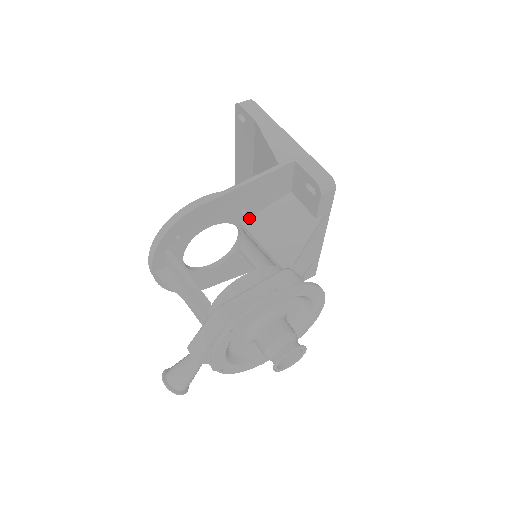
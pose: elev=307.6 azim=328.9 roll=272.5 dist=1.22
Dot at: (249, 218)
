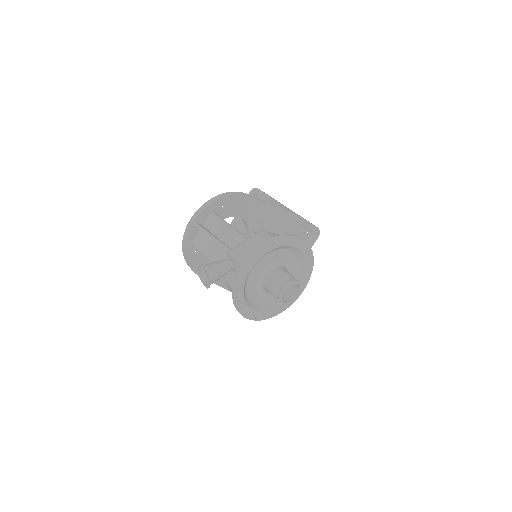
Dot at: occluded
